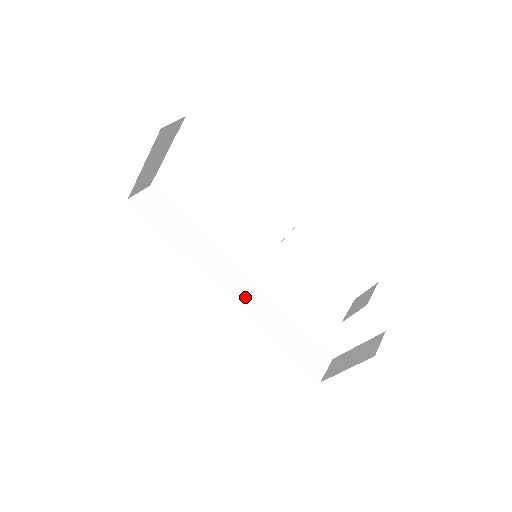
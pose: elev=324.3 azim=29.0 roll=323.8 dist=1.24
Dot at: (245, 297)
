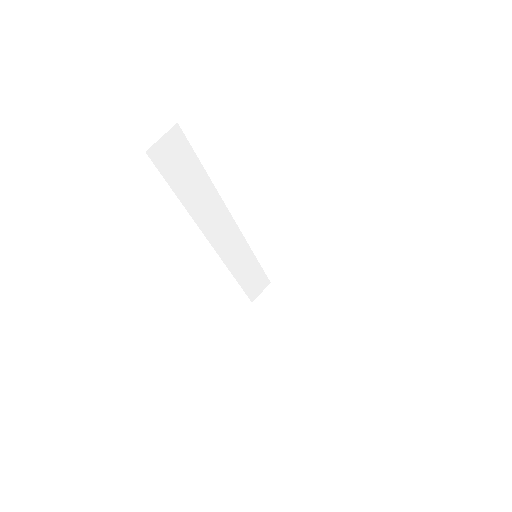
Dot at: (227, 247)
